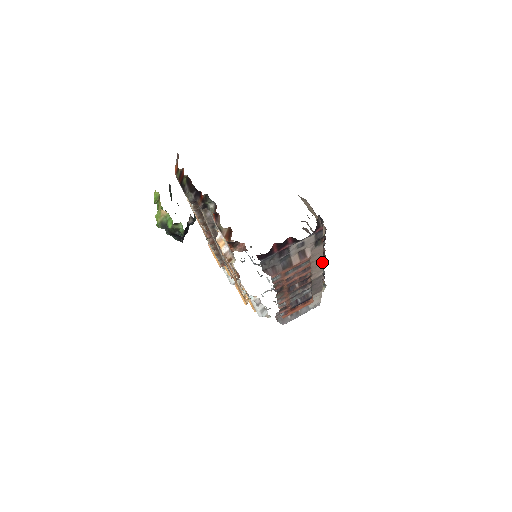
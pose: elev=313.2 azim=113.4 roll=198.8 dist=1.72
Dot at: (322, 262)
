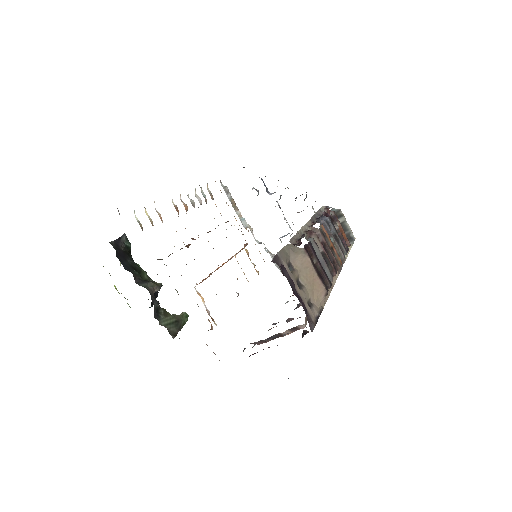
Dot at: occluded
